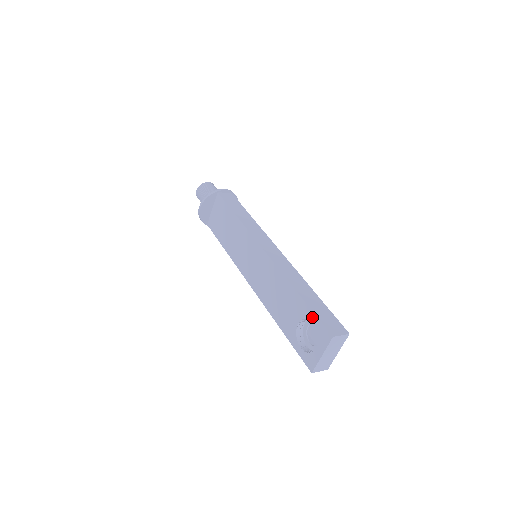
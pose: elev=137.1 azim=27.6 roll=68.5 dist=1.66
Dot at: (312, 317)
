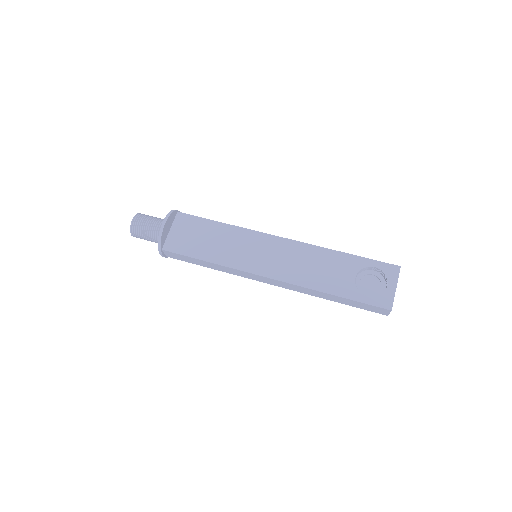
Dot at: (371, 263)
